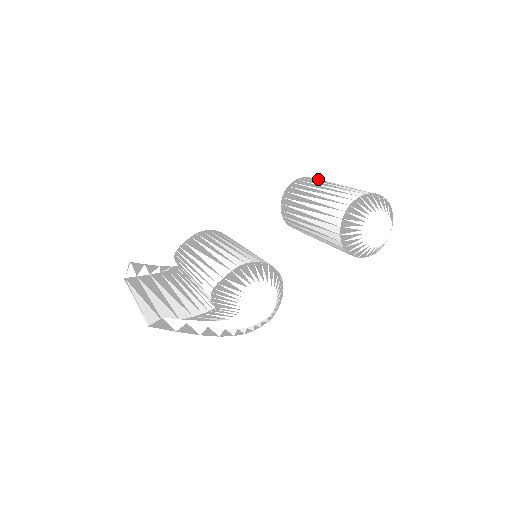
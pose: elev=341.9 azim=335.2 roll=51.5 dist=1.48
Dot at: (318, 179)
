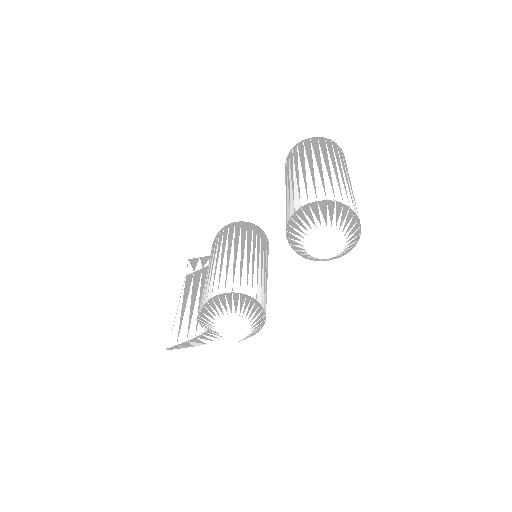
Dot at: (310, 144)
